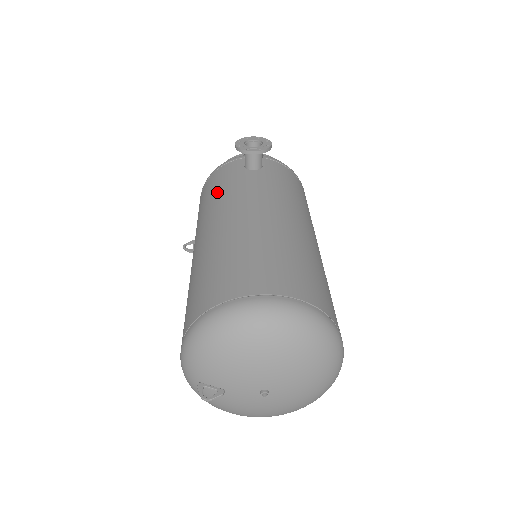
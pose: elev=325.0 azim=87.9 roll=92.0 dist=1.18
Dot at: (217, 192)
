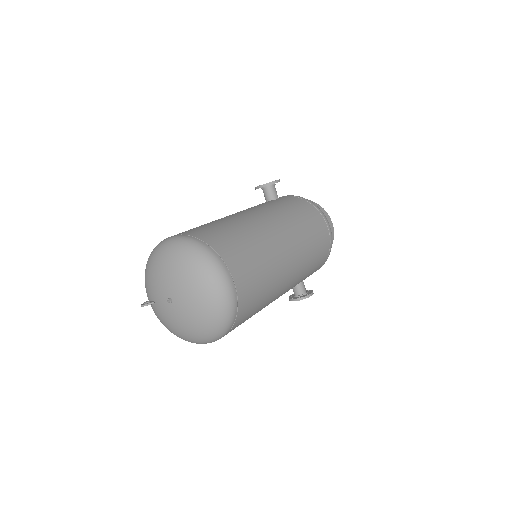
Dot at: occluded
